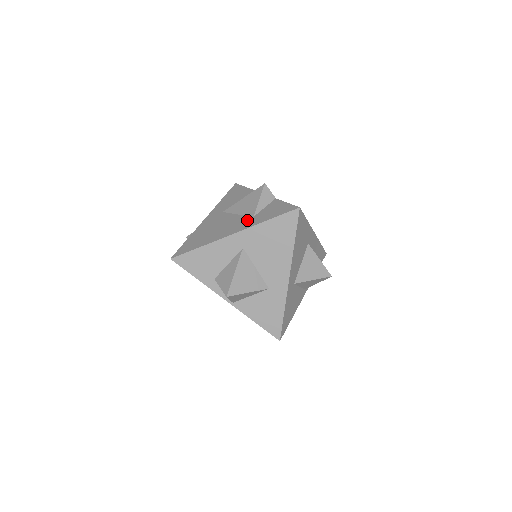
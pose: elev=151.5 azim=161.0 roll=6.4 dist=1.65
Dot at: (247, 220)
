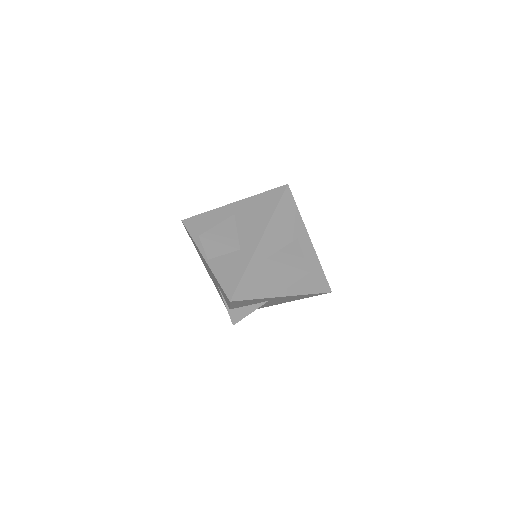
Dot at: occluded
